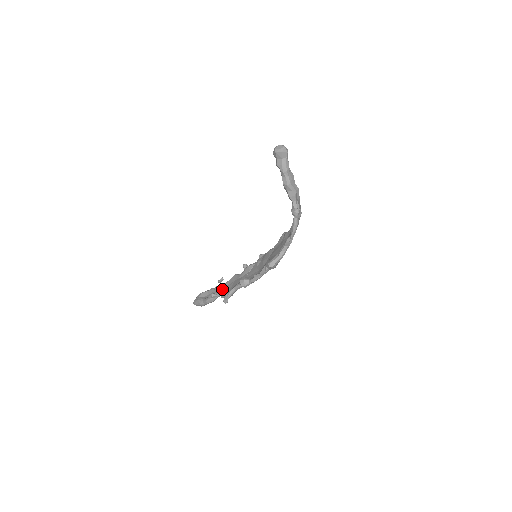
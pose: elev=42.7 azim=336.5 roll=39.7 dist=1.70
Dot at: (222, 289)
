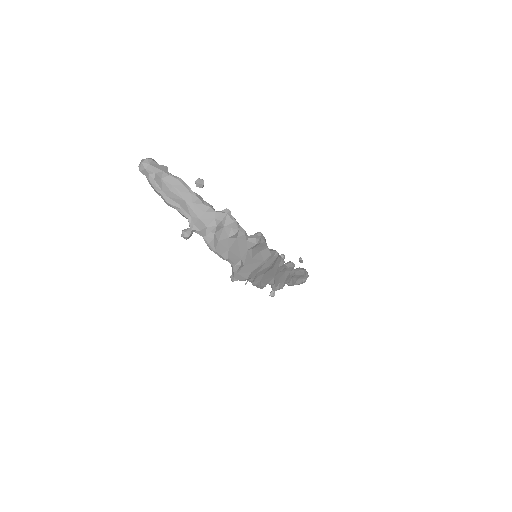
Dot at: occluded
